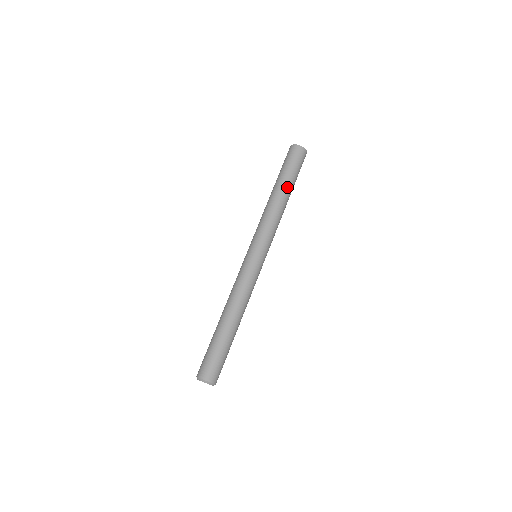
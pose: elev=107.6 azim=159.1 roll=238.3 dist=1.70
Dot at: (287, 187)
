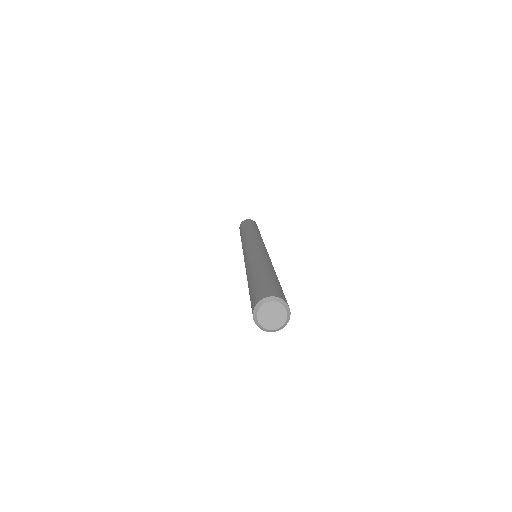
Dot at: occluded
